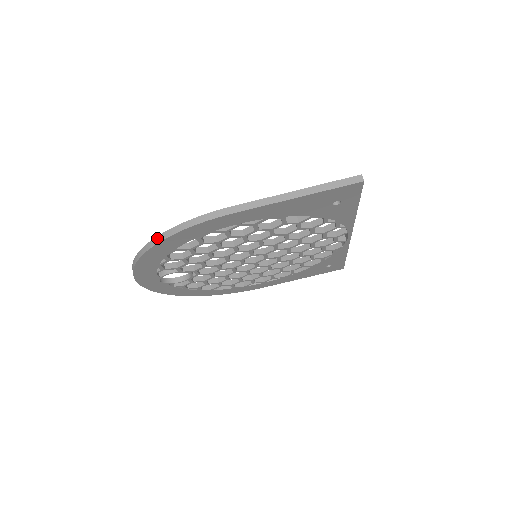
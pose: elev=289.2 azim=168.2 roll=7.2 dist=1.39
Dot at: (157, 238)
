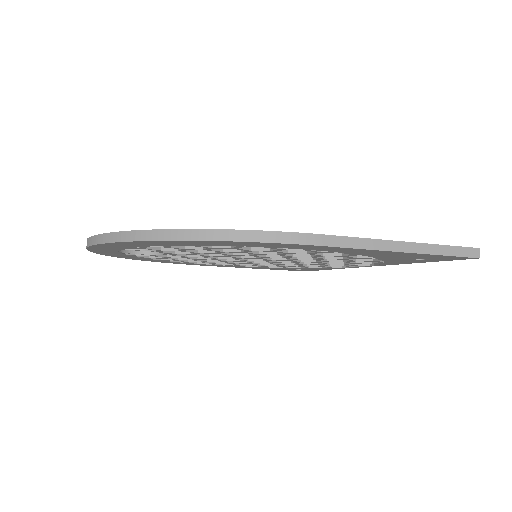
Dot at: (188, 232)
